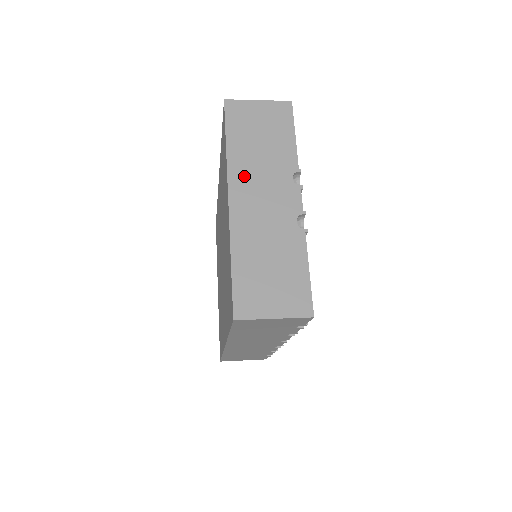
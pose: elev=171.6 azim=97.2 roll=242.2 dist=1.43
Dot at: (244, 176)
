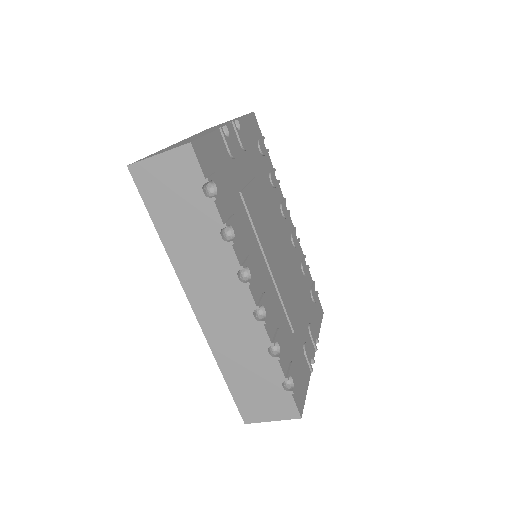
Dot at: occluded
